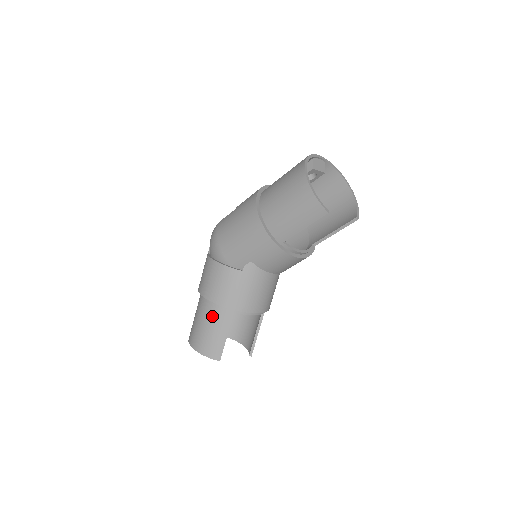
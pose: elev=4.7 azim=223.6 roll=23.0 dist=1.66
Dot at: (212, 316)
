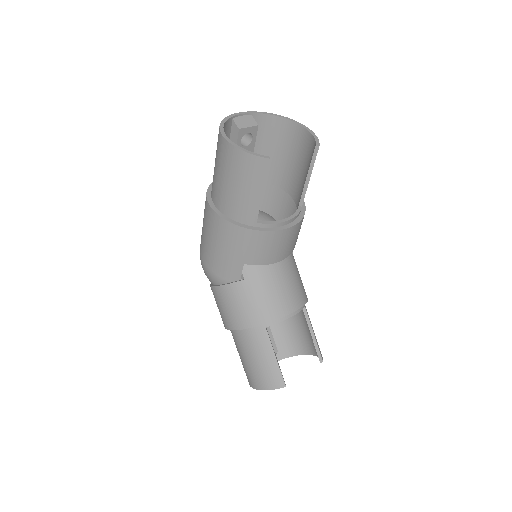
Dot at: (248, 344)
